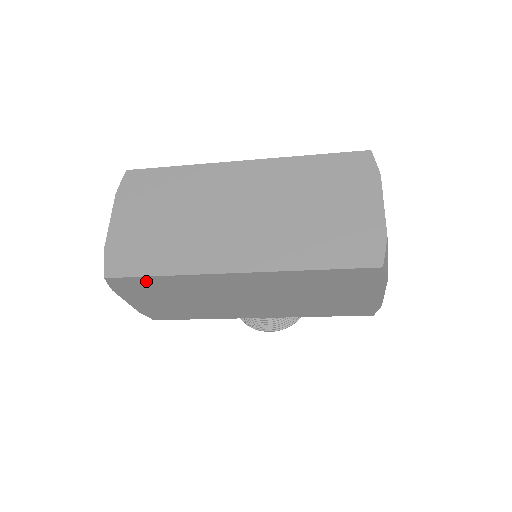
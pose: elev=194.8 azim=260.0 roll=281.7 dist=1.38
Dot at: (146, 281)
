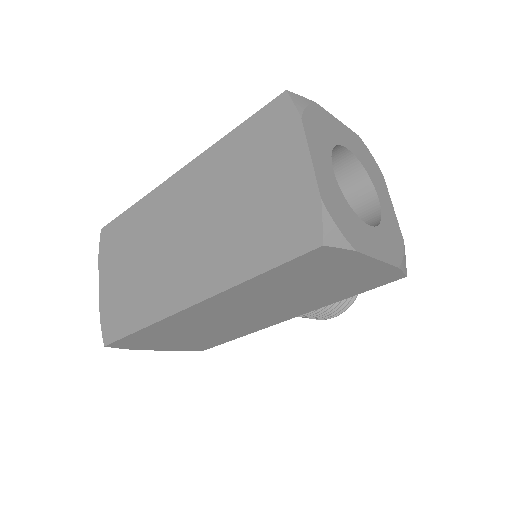
Dot at: (136, 337)
